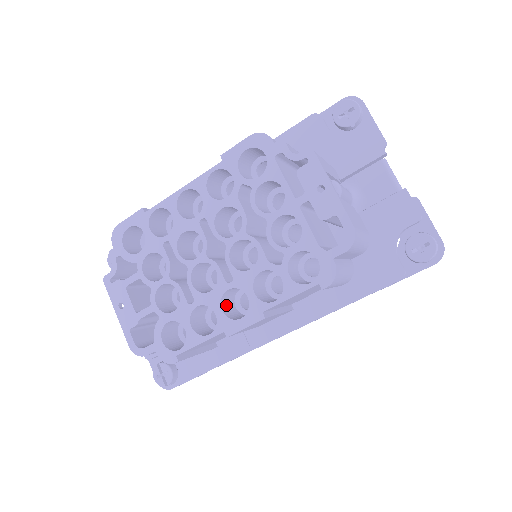
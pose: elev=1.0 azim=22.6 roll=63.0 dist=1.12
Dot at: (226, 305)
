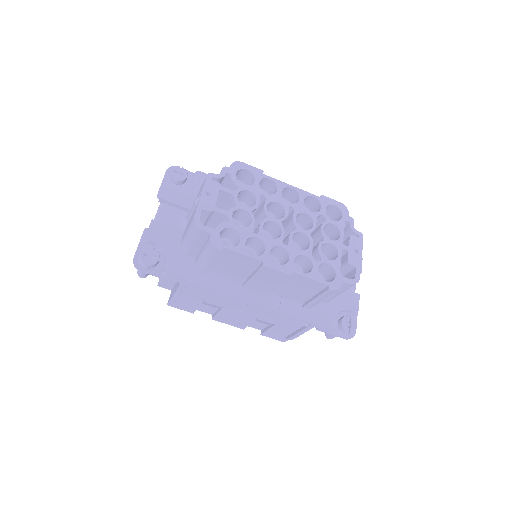
Dot at: occluded
